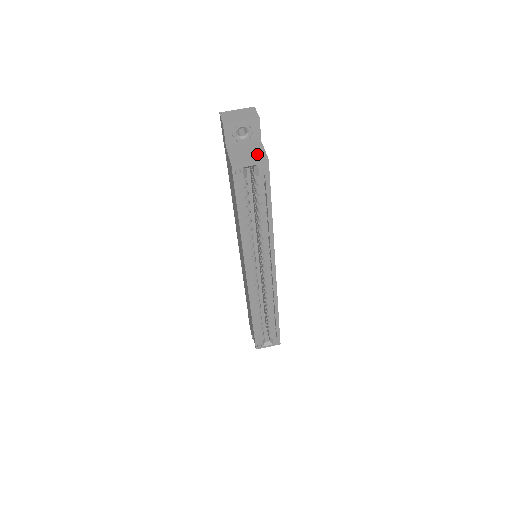
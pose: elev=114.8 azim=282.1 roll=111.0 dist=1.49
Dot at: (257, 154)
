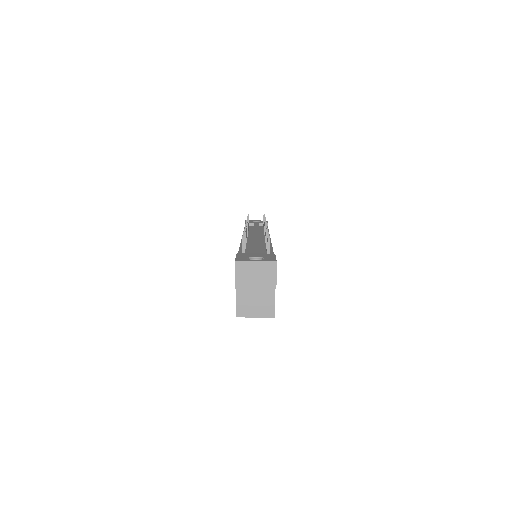
Dot at: (265, 305)
